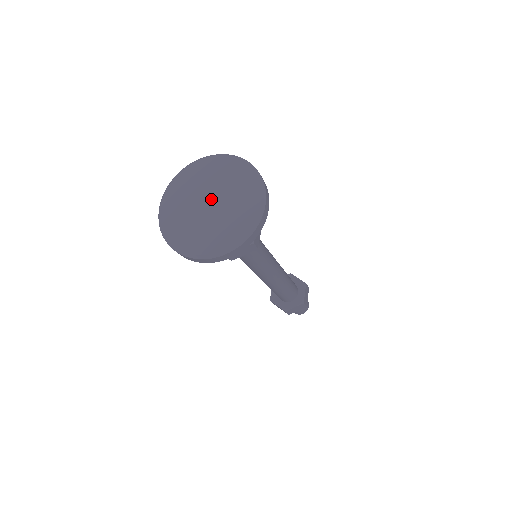
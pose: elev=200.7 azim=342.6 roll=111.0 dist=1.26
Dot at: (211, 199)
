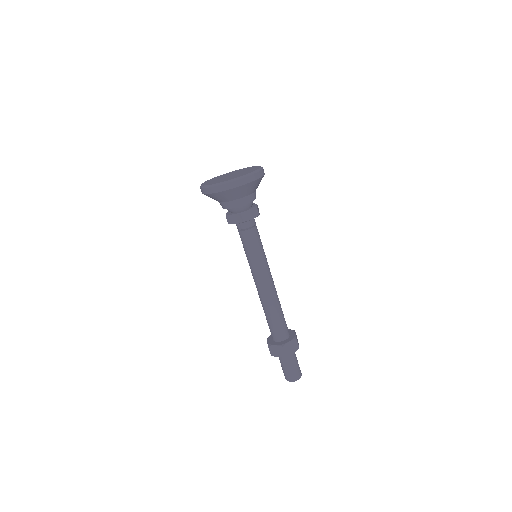
Dot at: (233, 174)
